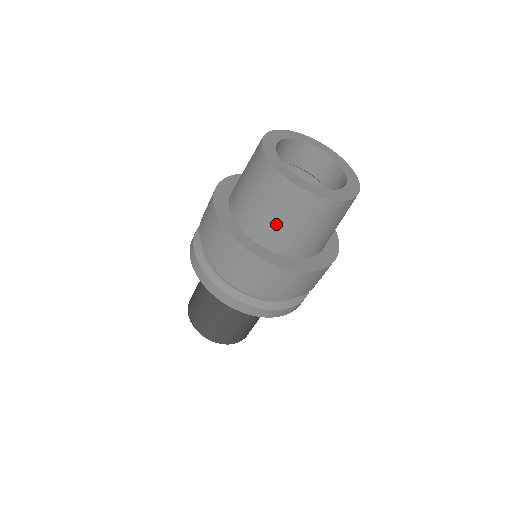
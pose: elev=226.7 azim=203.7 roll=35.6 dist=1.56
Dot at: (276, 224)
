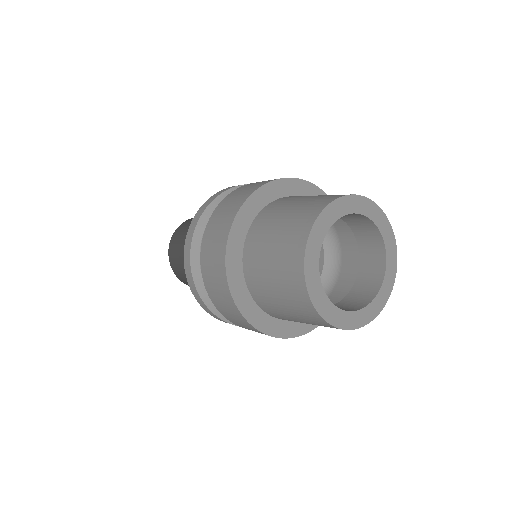
Dot at: occluded
